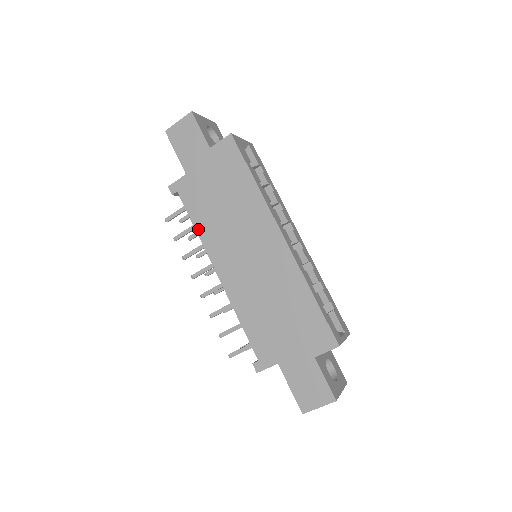
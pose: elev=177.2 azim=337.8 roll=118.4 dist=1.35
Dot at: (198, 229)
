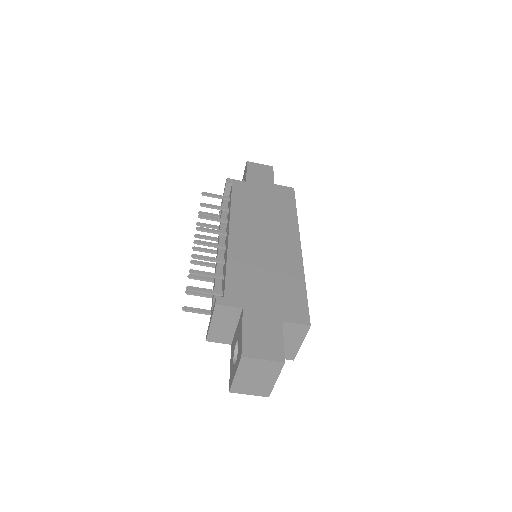
Dot at: (233, 205)
